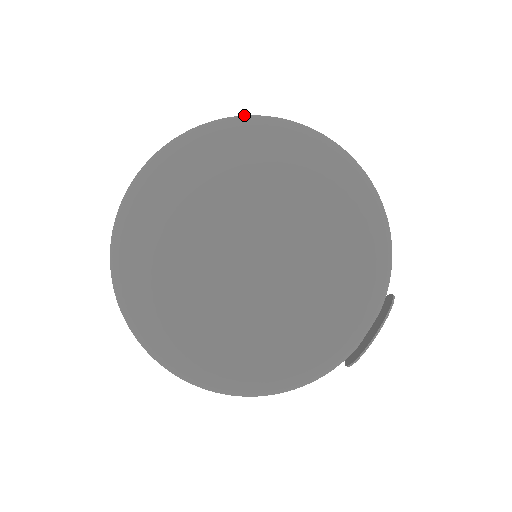
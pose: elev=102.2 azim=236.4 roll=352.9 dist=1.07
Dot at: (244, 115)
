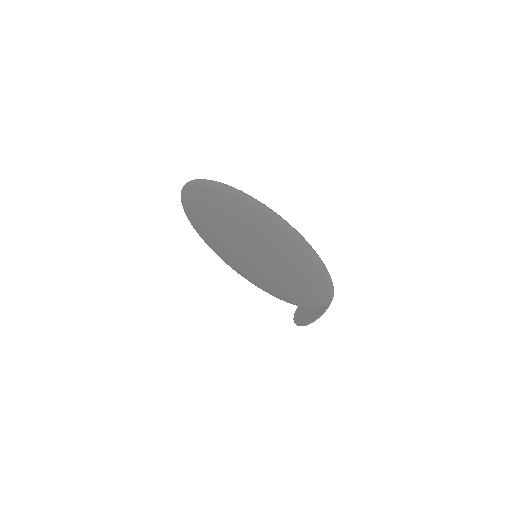
Dot at: (250, 200)
